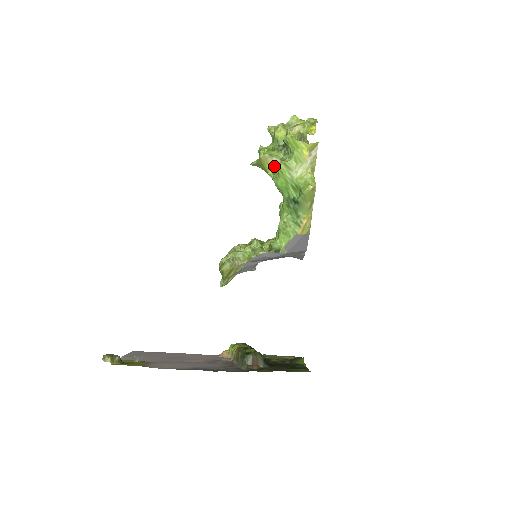
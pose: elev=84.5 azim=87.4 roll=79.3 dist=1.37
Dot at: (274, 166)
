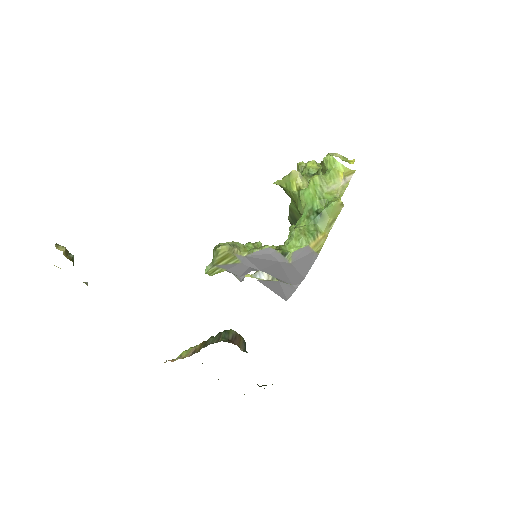
Dot at: (301, 184)
